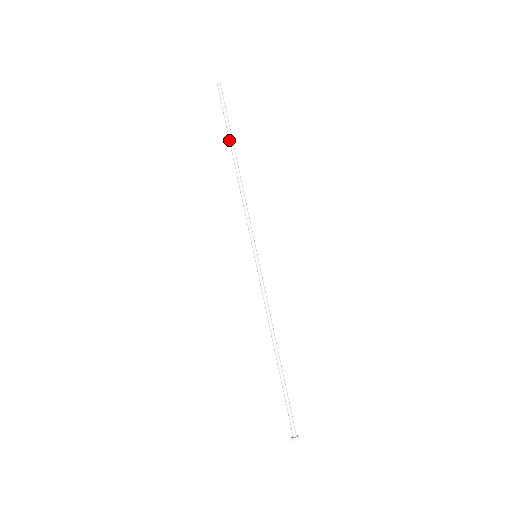
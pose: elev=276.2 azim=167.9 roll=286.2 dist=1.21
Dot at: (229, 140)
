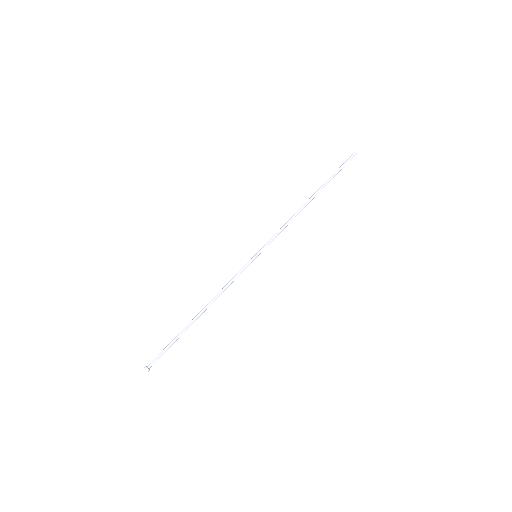
Dot at: (322, 185)
